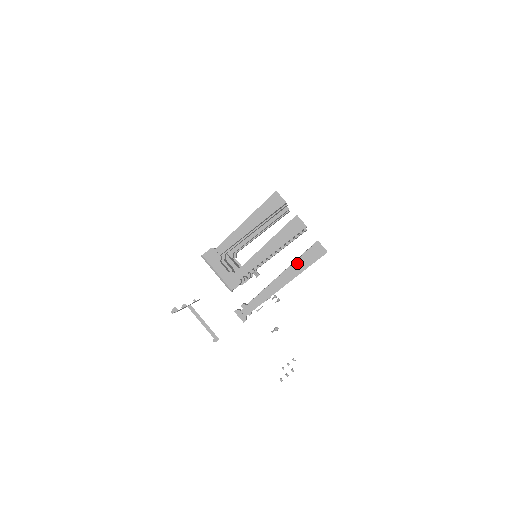
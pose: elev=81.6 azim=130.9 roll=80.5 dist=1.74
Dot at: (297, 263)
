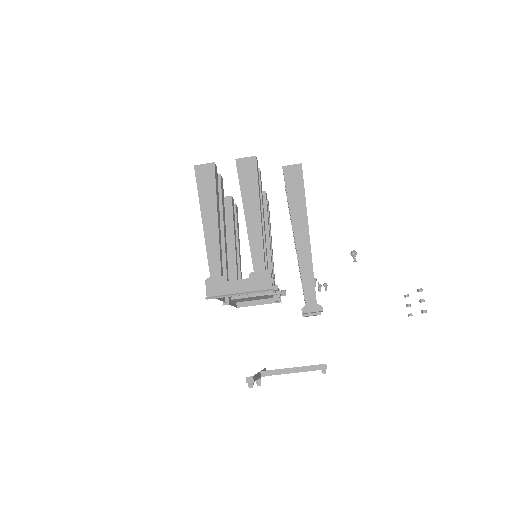
Dot at: (292, 204)
